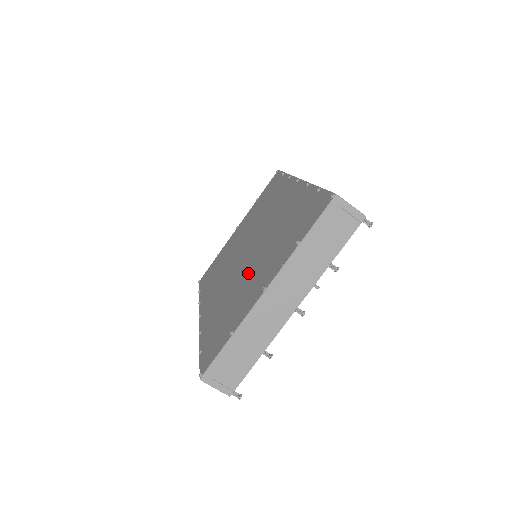
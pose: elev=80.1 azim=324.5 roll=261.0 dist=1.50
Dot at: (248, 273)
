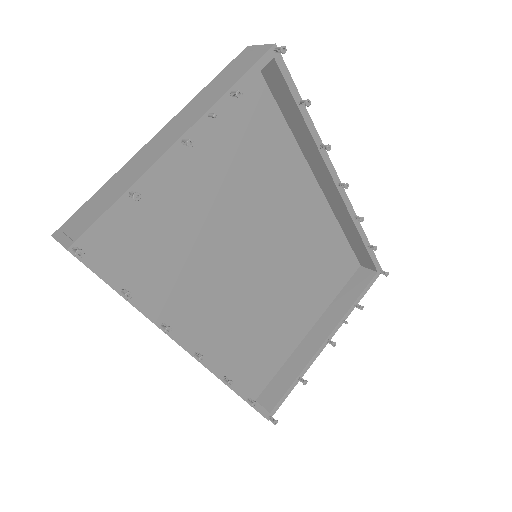
Dot at: occluded
